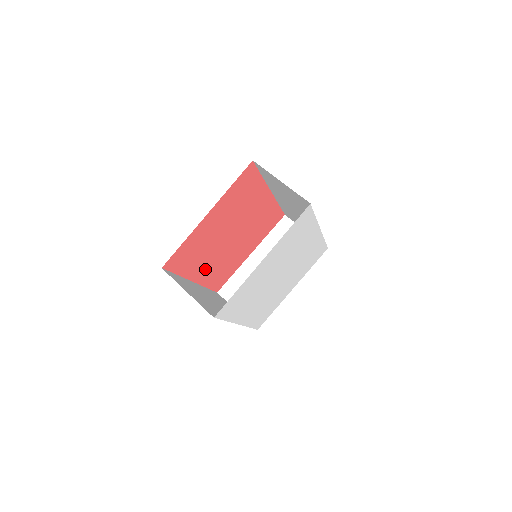
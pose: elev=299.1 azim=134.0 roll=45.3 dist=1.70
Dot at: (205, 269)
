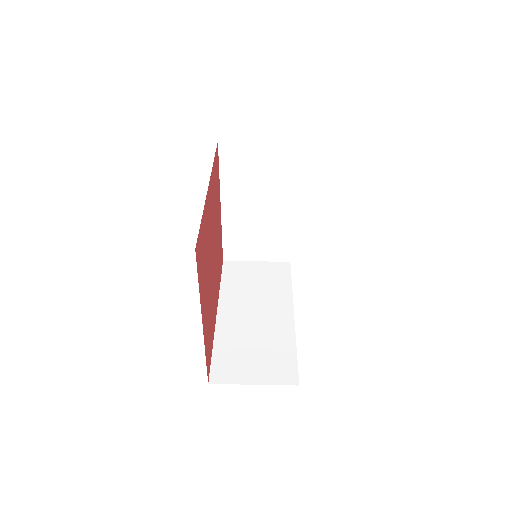
Dot at: (215, 296)
